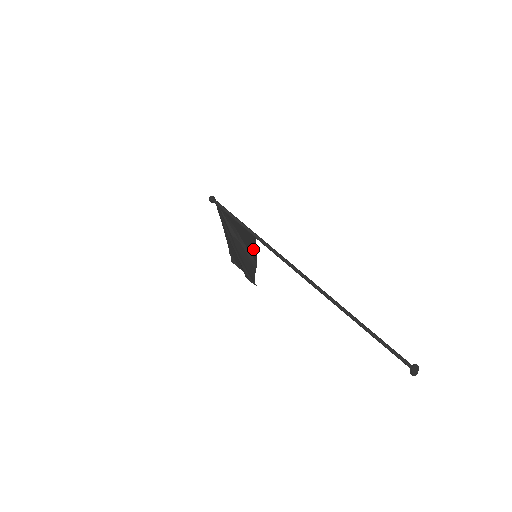
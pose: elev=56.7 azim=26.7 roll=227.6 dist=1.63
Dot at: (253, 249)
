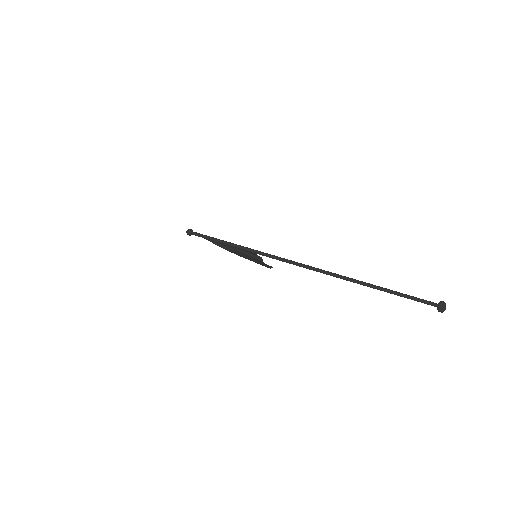
Dot at: (250, 252)
